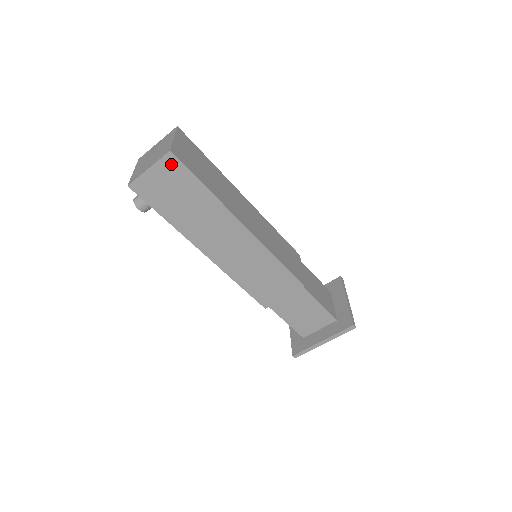
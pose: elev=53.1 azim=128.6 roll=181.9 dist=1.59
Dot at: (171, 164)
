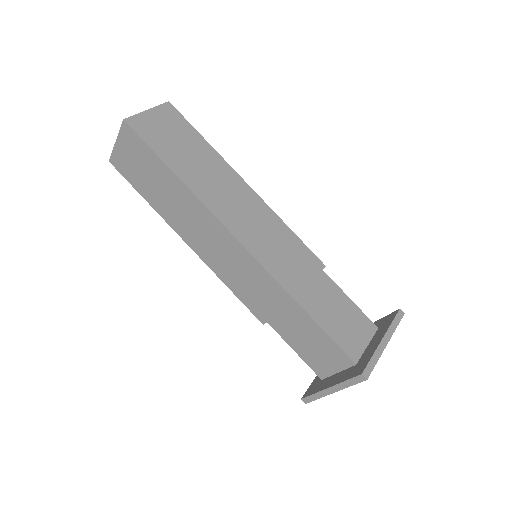
Dot at: (129, 135)
